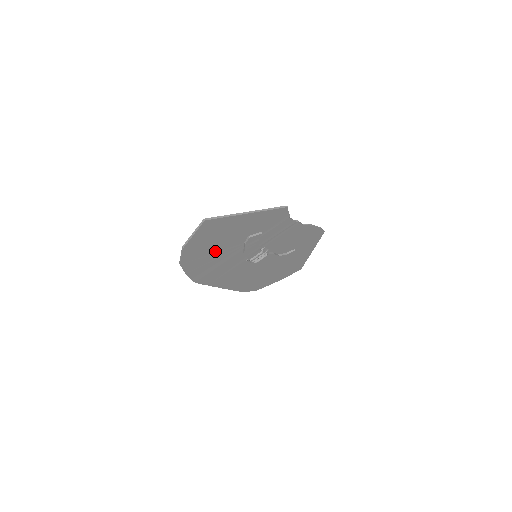
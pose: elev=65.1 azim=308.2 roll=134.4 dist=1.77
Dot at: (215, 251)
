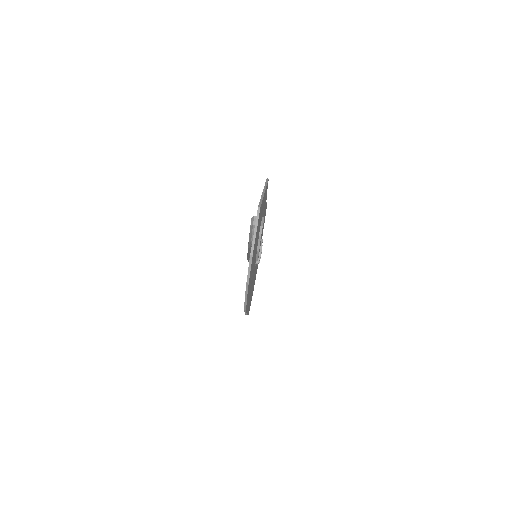
Dot at: (254, 255)
